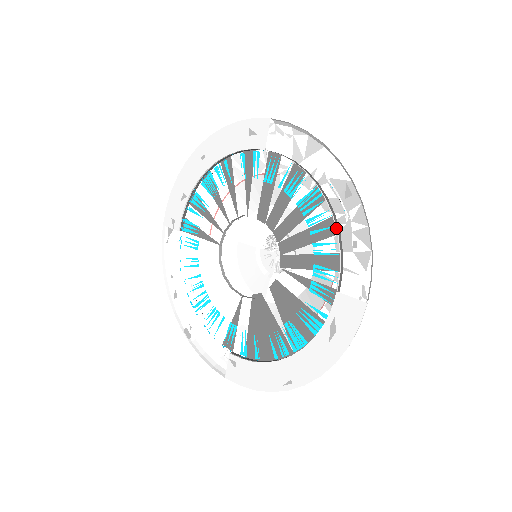
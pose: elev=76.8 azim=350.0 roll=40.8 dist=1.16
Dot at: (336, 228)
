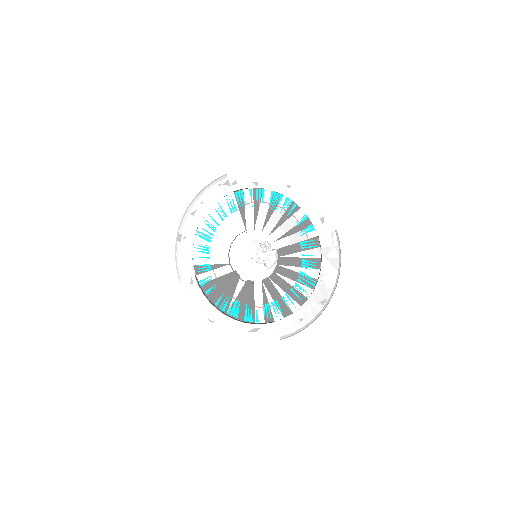
Dot at: occluded
